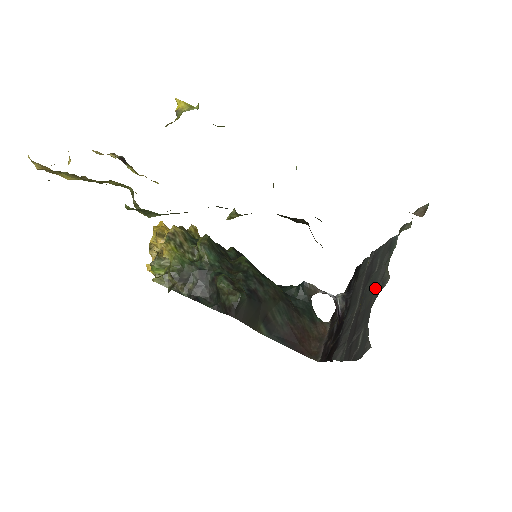
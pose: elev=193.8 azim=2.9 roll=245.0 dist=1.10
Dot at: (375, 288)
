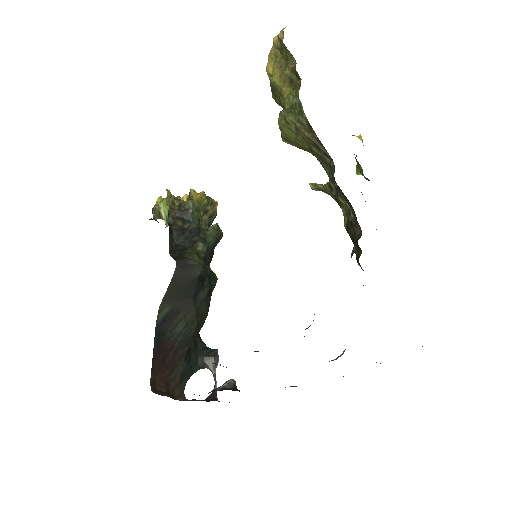
Dot at: occluded
